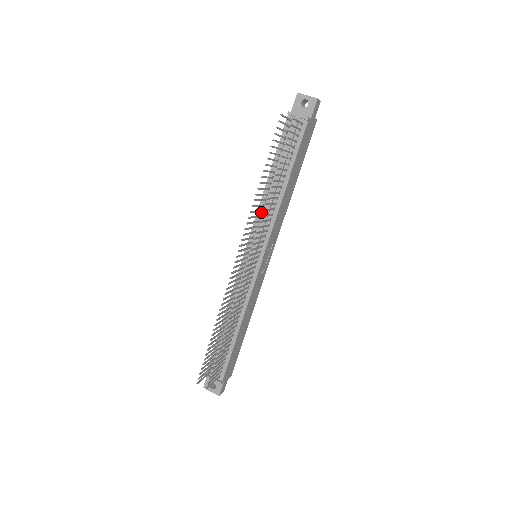
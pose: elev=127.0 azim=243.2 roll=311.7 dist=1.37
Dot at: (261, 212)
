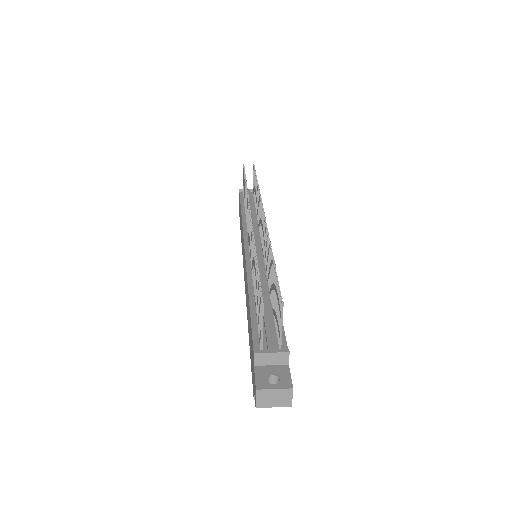
Dot at: occluded
